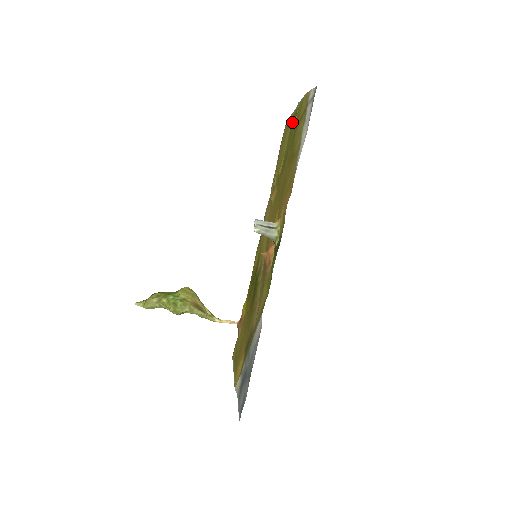
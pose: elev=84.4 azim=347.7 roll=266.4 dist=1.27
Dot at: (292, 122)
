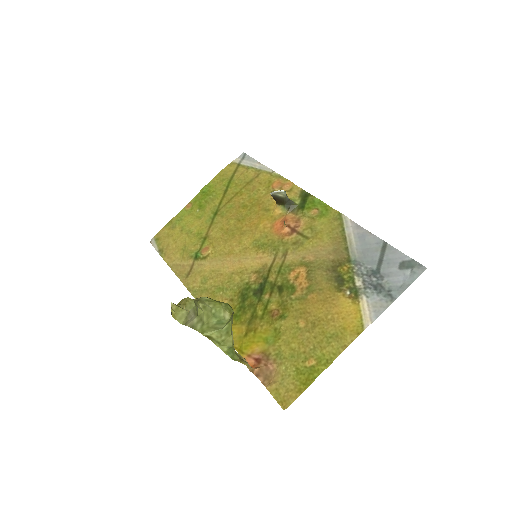
Dot at: (193, 207)
